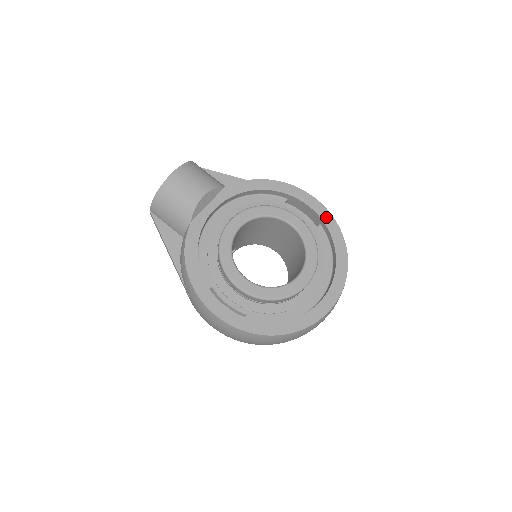
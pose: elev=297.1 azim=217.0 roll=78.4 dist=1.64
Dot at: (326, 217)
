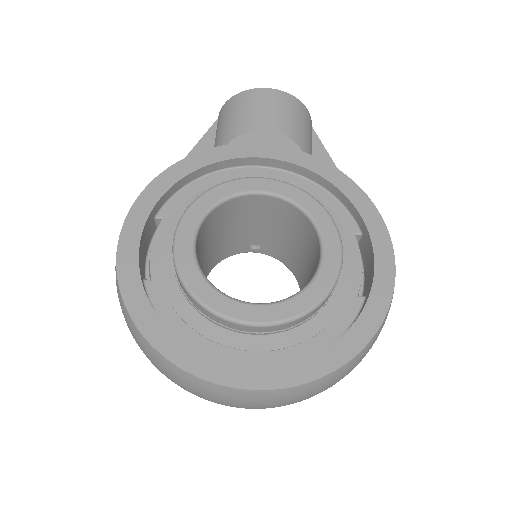
Dot at: (381, 292)
